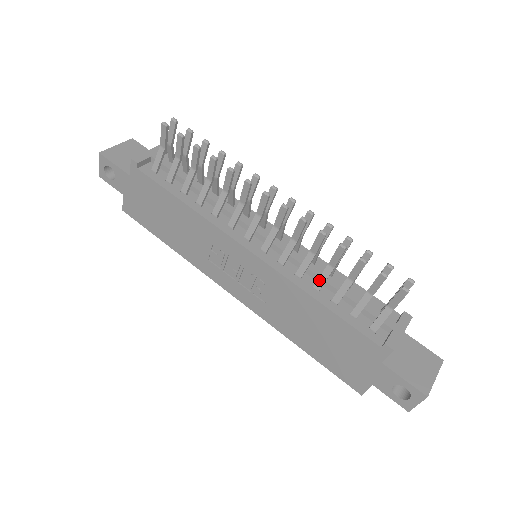
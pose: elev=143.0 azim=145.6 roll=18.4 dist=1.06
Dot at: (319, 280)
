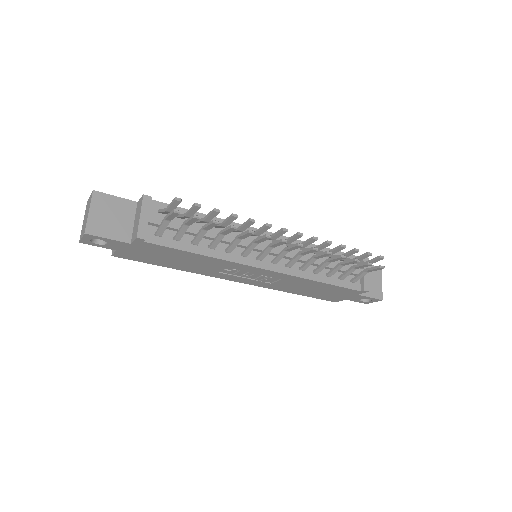
Dot at: (319, 269)
